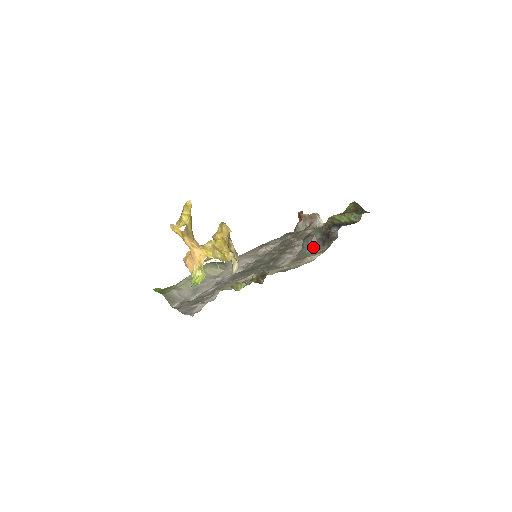
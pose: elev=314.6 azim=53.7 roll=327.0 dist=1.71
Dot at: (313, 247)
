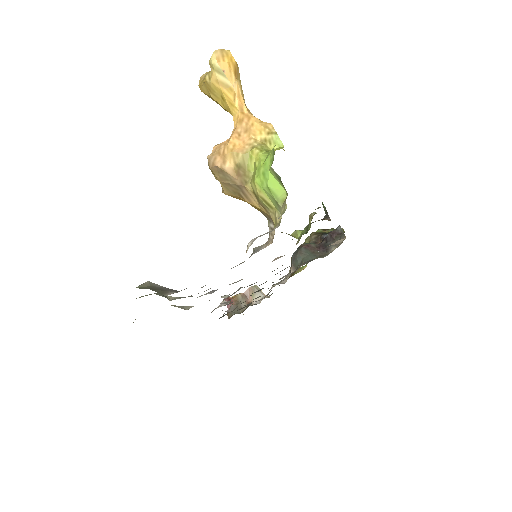
Dot at: (315, 255)
